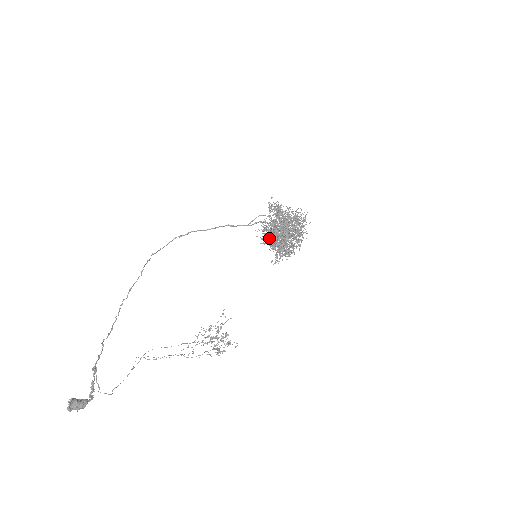
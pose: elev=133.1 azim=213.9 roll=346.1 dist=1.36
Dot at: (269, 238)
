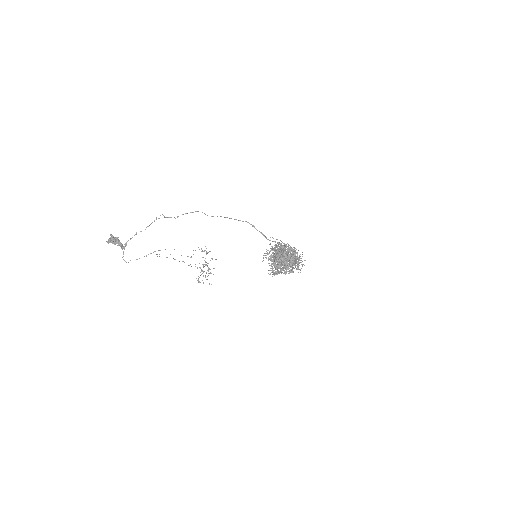
Dot at: (270, 257)
